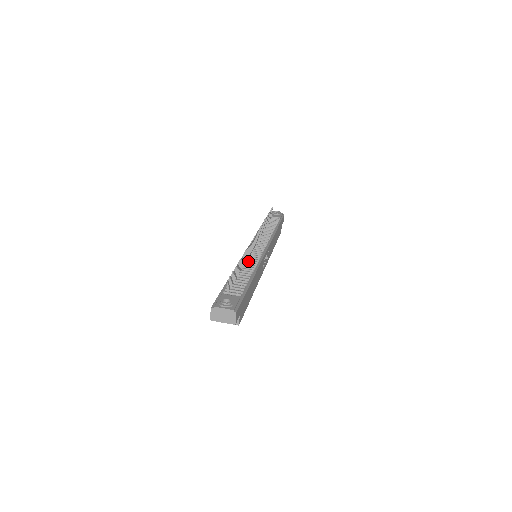
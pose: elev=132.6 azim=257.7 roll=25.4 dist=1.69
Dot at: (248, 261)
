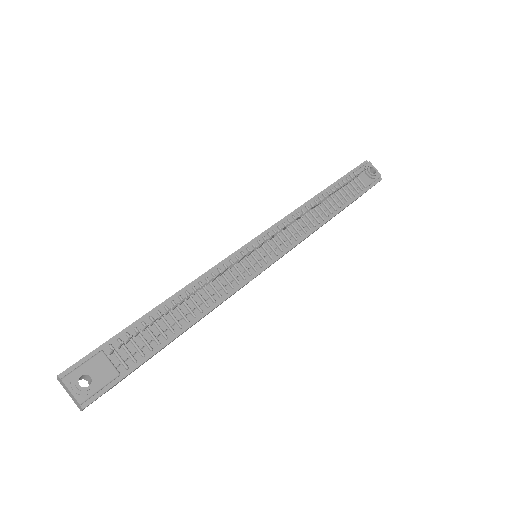
Dot at: (217, 281)
